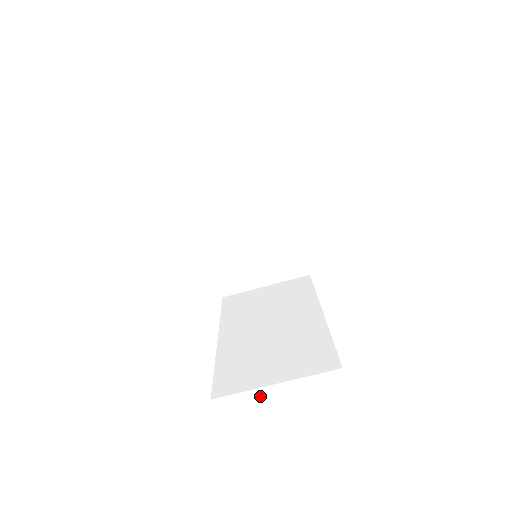
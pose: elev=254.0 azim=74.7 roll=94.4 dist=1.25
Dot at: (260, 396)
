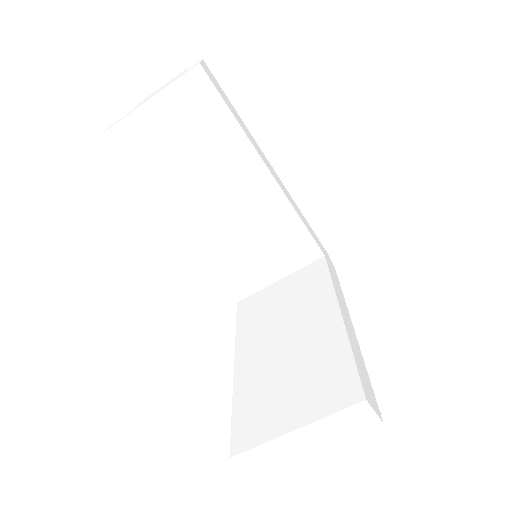
Dot at: (282, 444)
